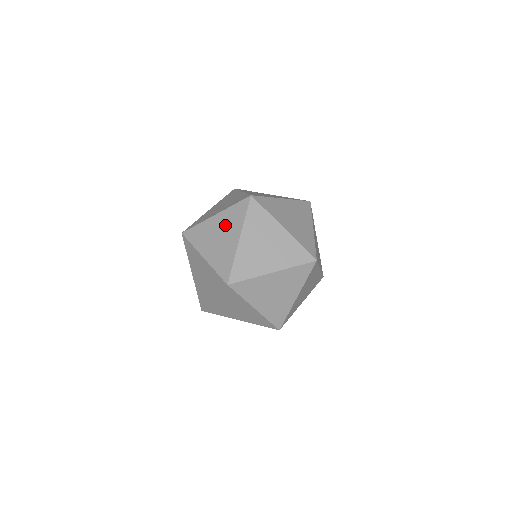
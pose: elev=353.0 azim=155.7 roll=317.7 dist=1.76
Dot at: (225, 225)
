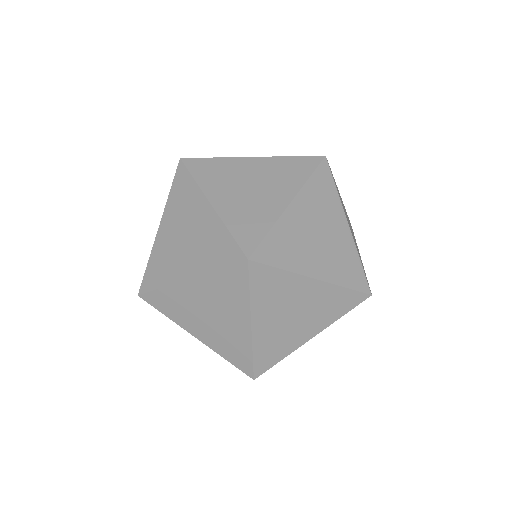
Dot at: (180, 217)
